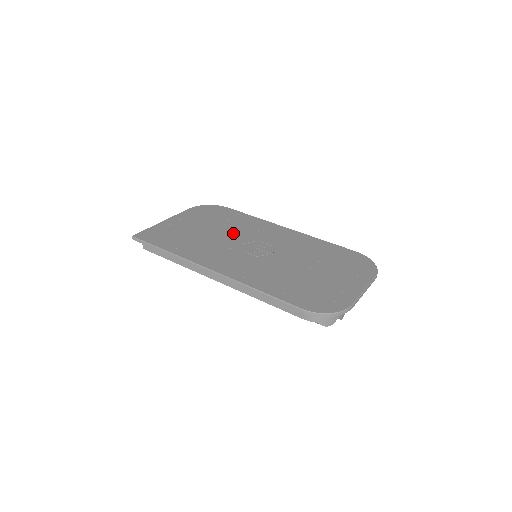
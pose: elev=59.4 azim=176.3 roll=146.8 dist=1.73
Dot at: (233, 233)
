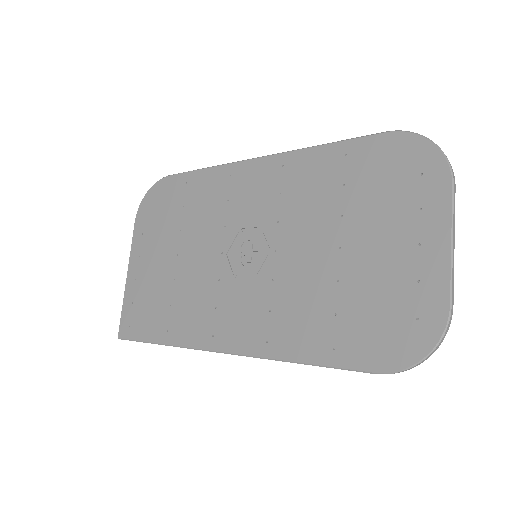
Dot at: (204, 238)
